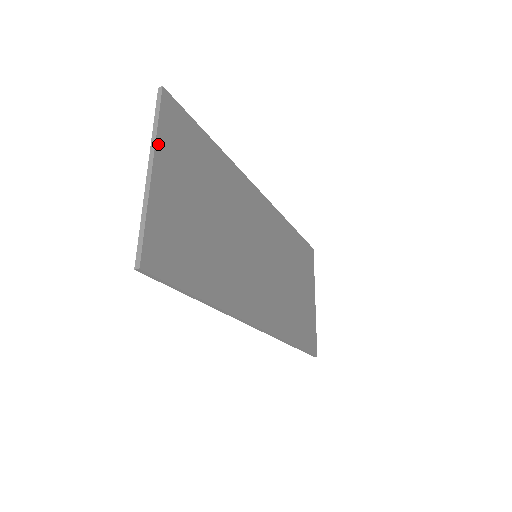
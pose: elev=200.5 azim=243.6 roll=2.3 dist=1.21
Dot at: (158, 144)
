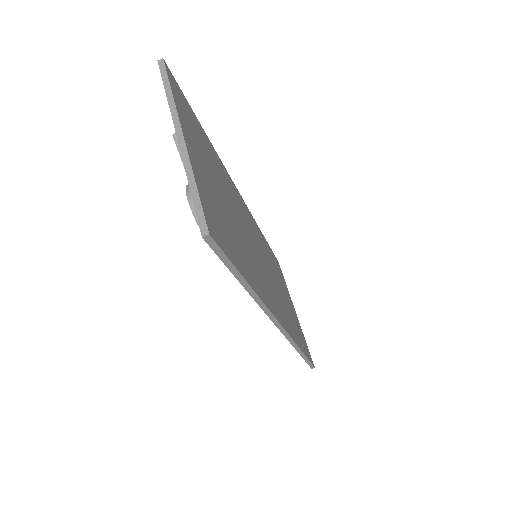
Dot at: (178, 112)
